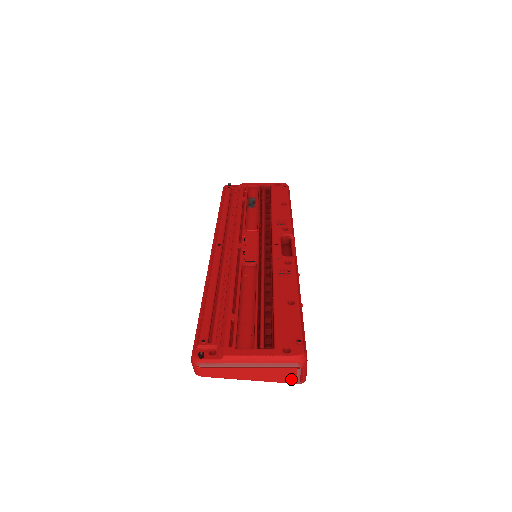
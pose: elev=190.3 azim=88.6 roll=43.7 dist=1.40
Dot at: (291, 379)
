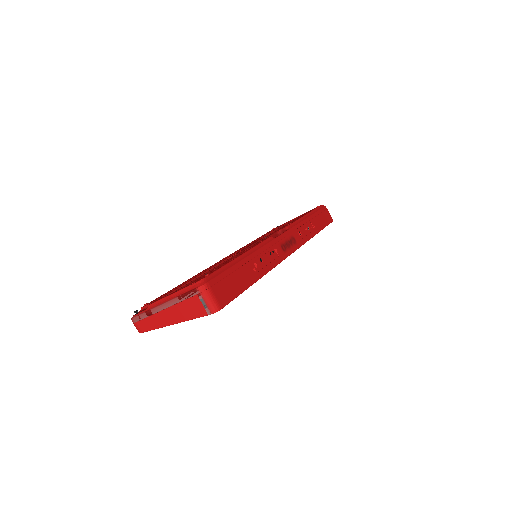
Dot at: (201, 310)
